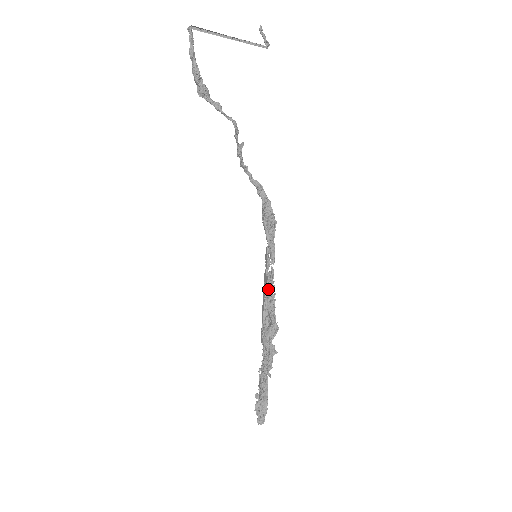
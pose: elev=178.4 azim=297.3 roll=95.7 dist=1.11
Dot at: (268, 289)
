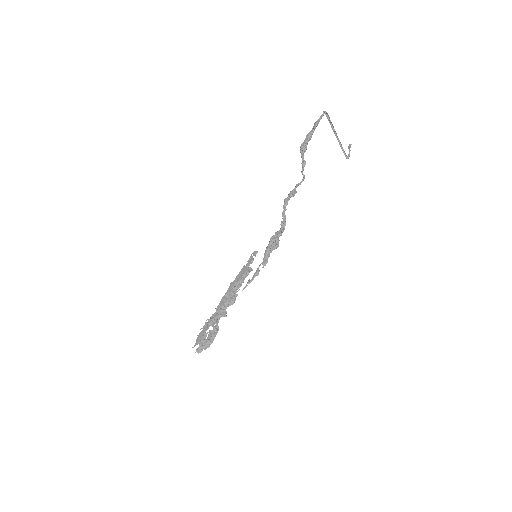
Dot at: (243, 276)
